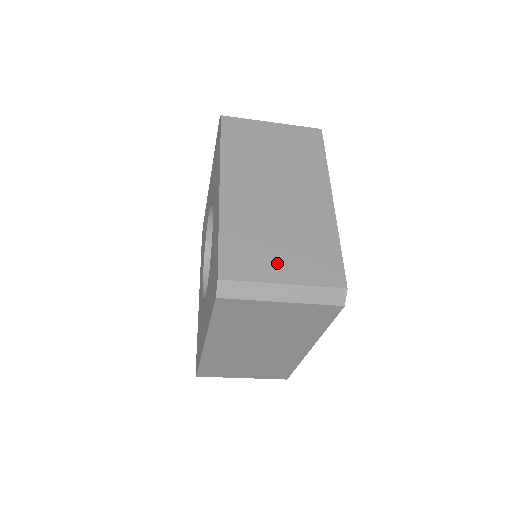
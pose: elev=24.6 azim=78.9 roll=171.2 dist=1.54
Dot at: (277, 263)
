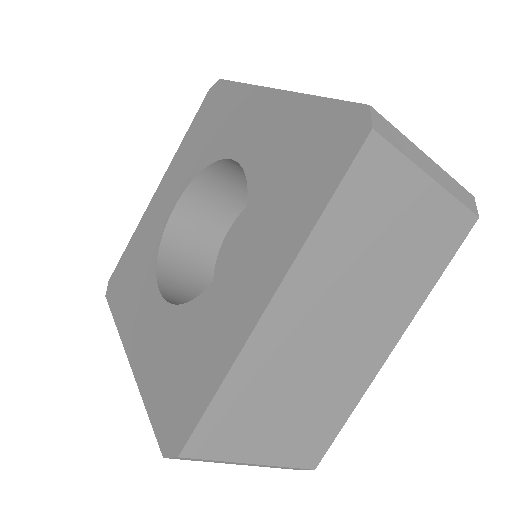
Dot at: (265, 438)
